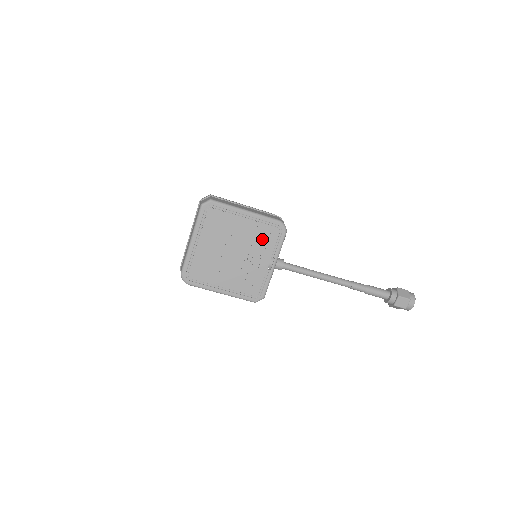
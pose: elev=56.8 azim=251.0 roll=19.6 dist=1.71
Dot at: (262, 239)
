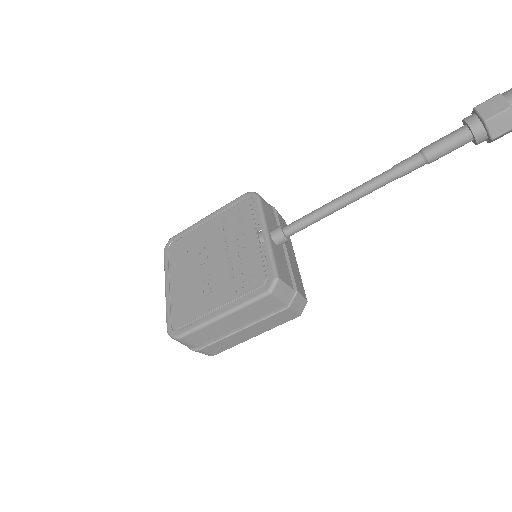
Dot at: (235, 223)
